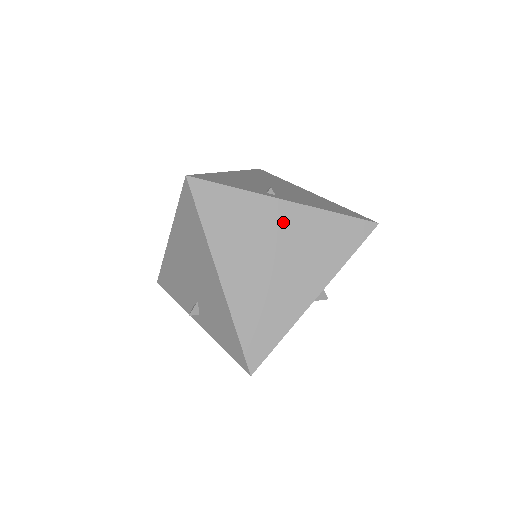
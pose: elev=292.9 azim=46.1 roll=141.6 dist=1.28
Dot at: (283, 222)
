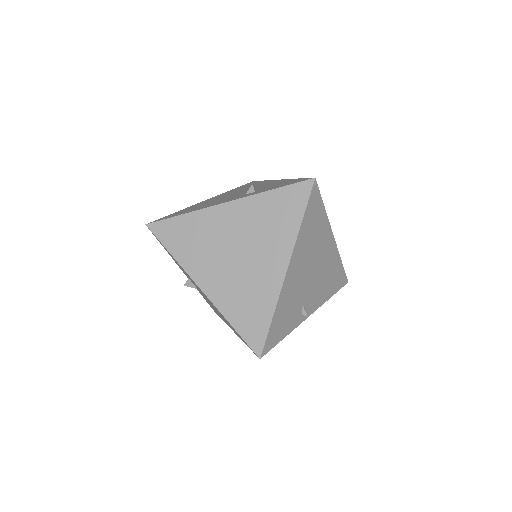
Dot at: occluded
